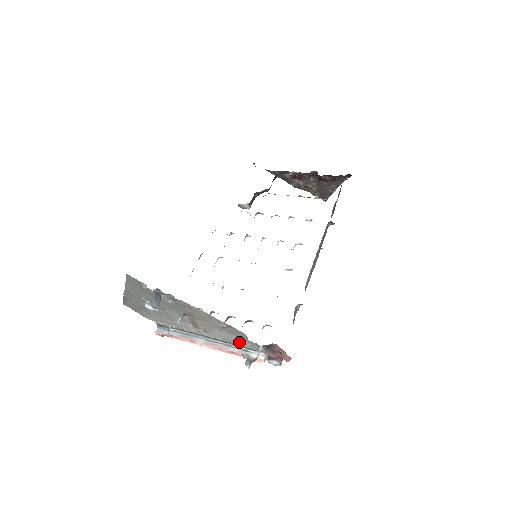
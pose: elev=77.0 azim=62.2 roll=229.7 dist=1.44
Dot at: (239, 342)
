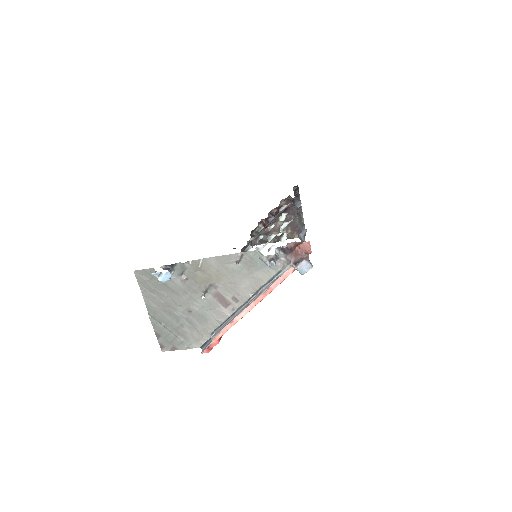
Dot at: (264, 277)
